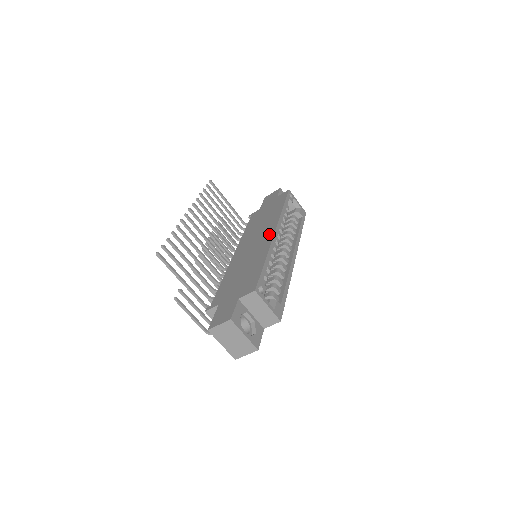
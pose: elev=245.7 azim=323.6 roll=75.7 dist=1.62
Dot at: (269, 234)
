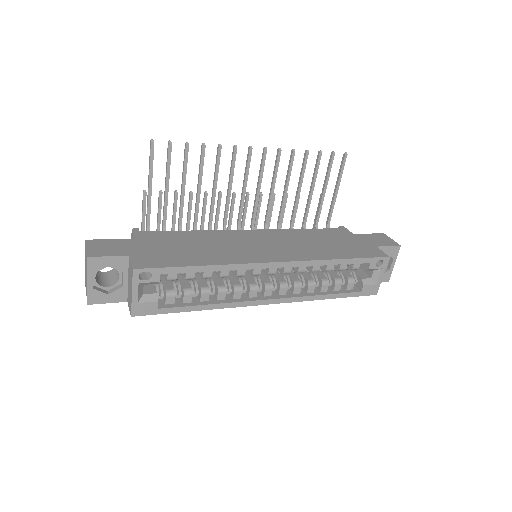
Dot at: (271, 257)
